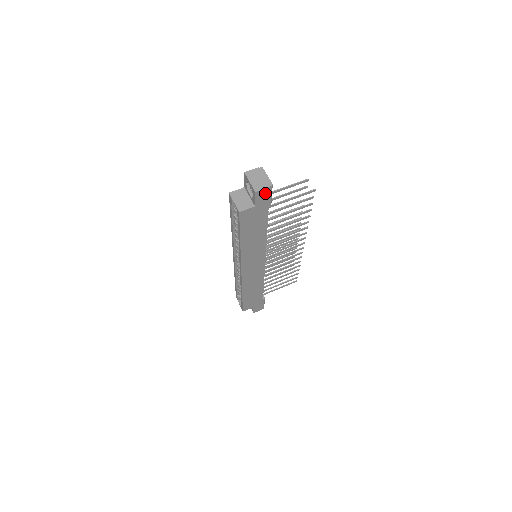
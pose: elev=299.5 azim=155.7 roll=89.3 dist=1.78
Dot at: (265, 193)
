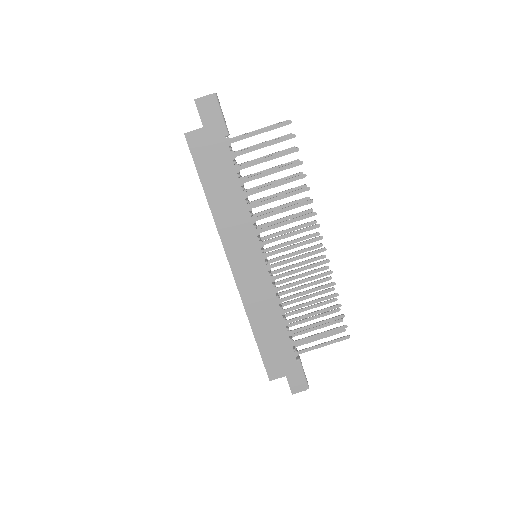
Dot at: (209, 105)
